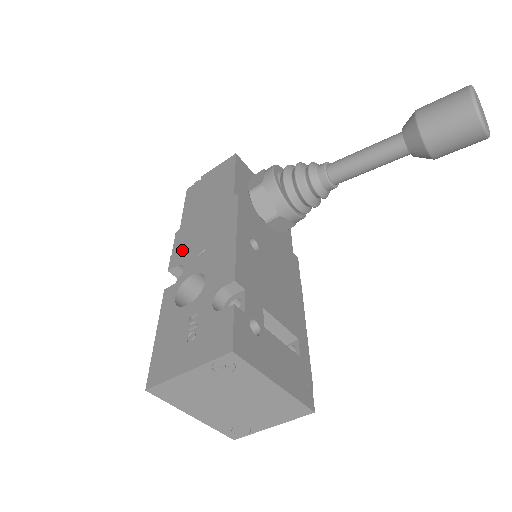
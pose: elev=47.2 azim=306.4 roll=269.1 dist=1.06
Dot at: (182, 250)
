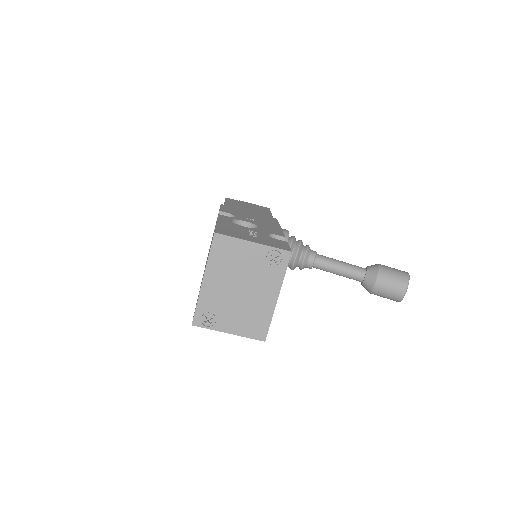
Dot at: (232, 211)
